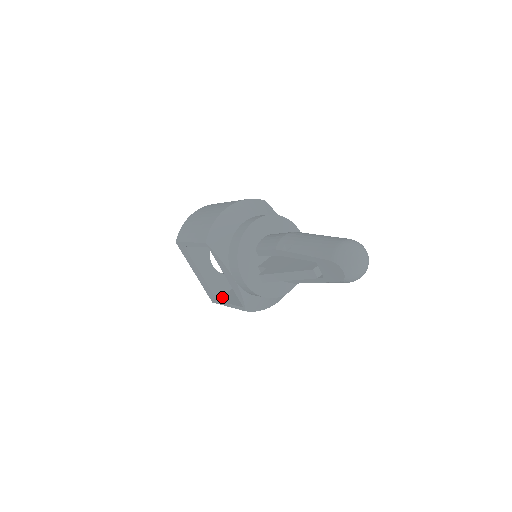
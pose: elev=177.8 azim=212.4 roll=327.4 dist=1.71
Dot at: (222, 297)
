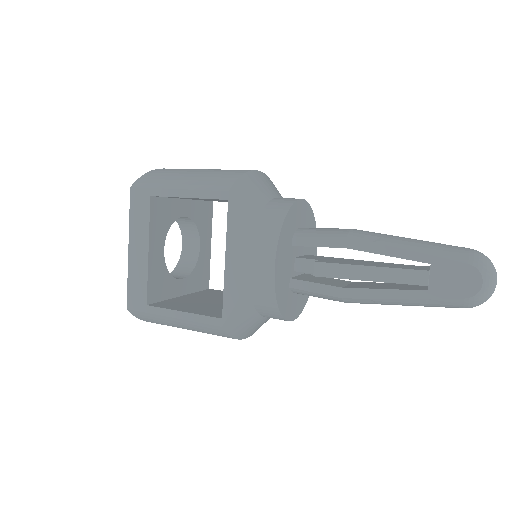
Dot at: (156, 303)
